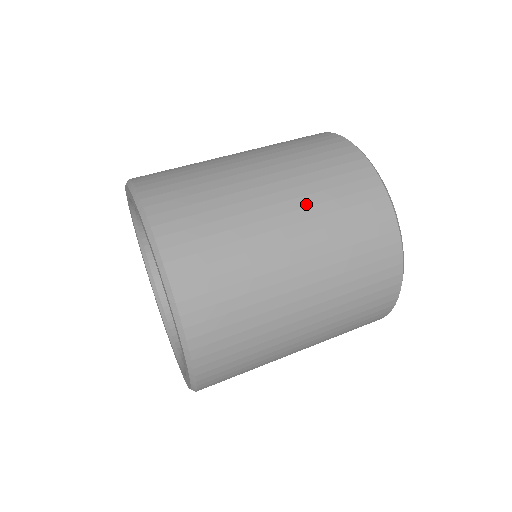
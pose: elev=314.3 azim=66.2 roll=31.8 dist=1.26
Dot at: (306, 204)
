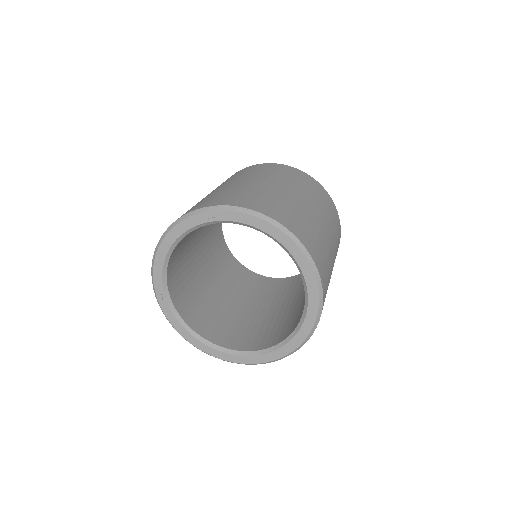
Dot at: occluded
